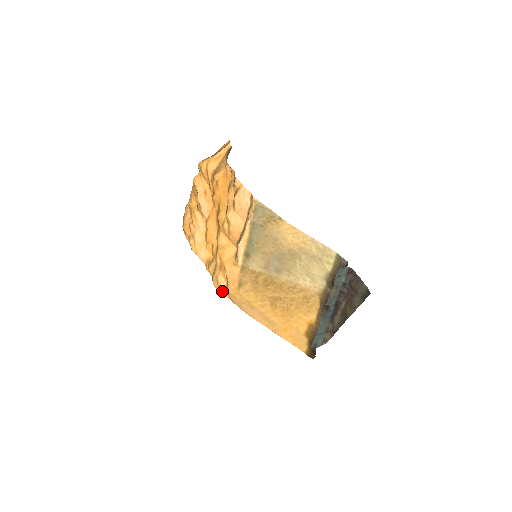
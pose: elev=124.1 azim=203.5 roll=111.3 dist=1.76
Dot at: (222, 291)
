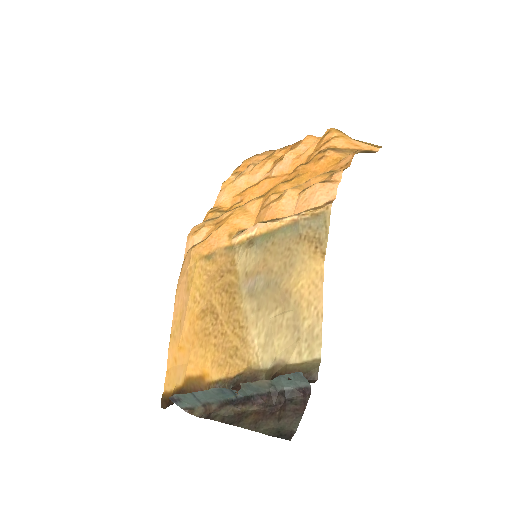
Dot at: (190, 242)
